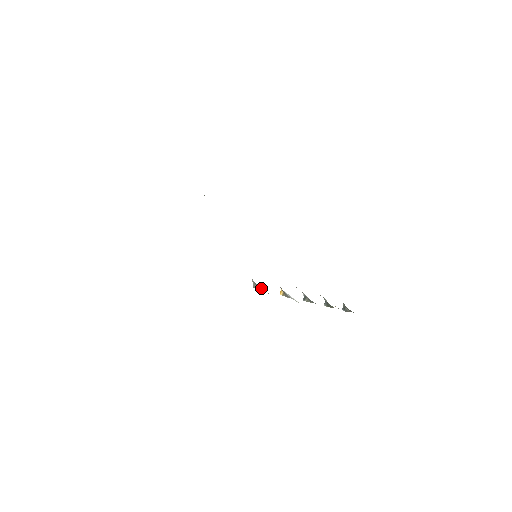
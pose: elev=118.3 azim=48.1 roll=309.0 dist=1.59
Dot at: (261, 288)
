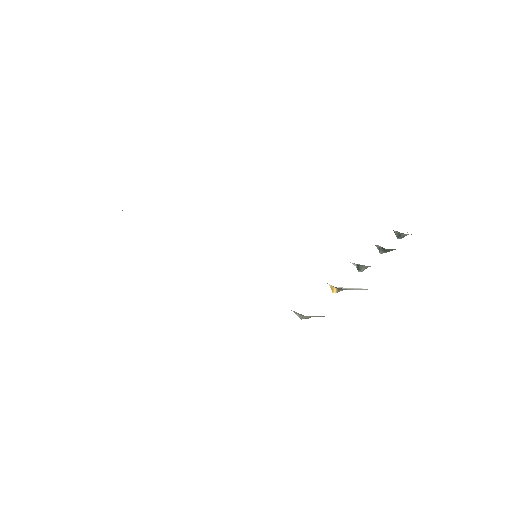
Dot at: occluded
